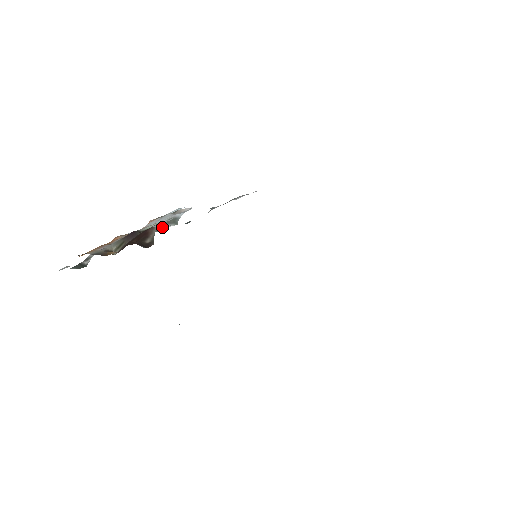
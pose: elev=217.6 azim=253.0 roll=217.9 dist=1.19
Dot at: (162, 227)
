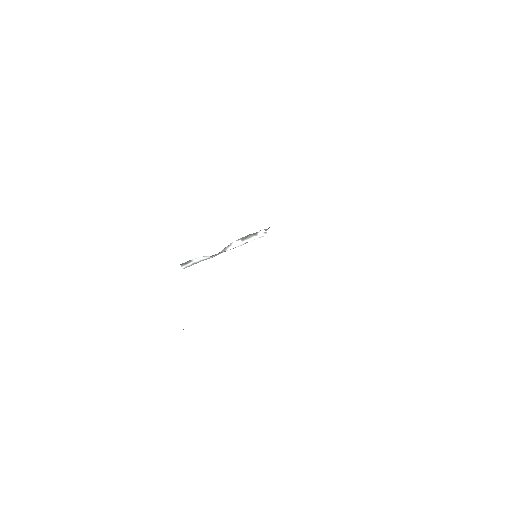
Dot at: occluded
